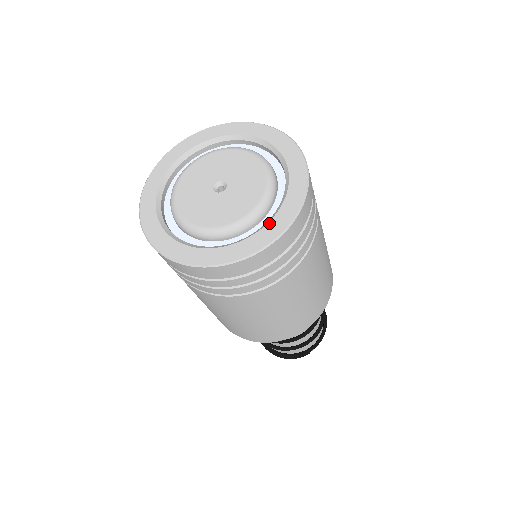
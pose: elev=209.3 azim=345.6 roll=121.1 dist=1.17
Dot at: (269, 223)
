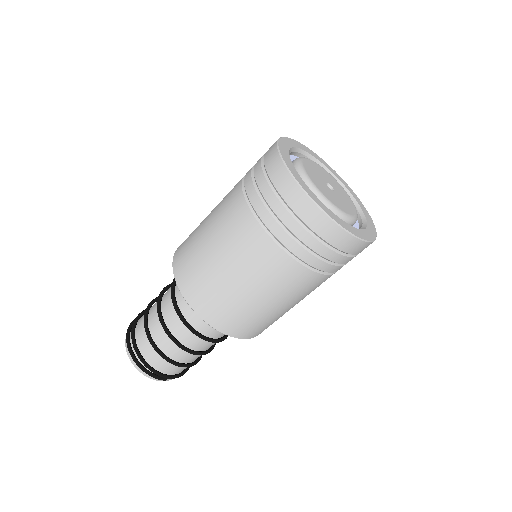
Dot at: (361, 230)
